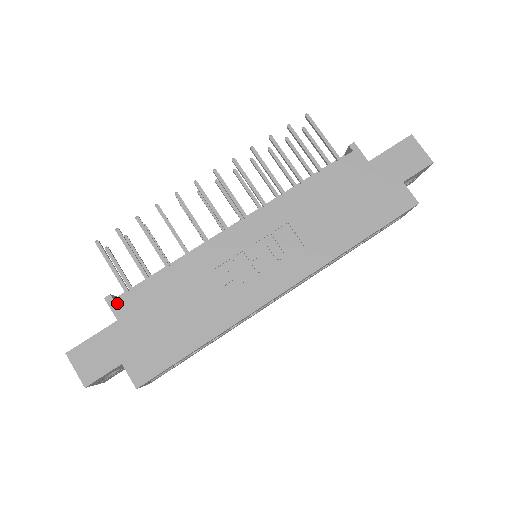
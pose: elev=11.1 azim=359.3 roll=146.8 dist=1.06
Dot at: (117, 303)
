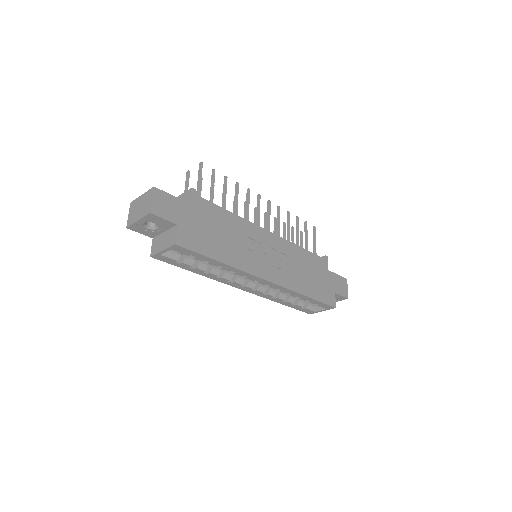
Dot at: (196, 197)
